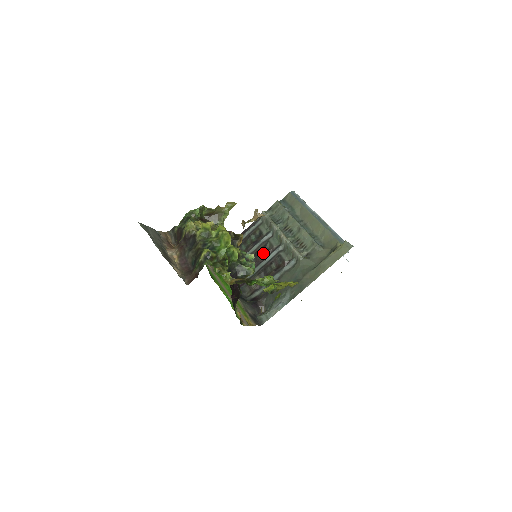
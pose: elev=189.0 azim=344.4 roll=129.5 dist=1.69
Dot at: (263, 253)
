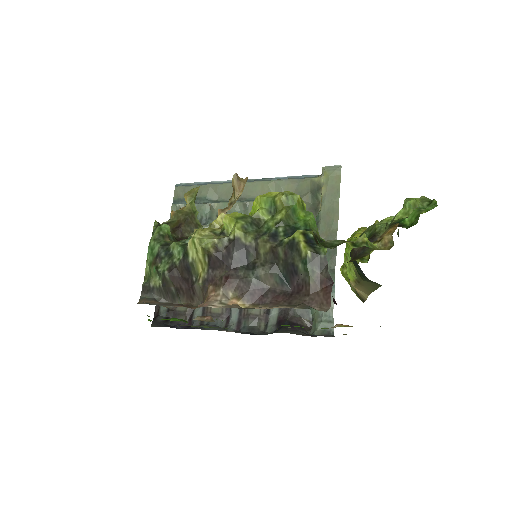
Dot at: occluded
